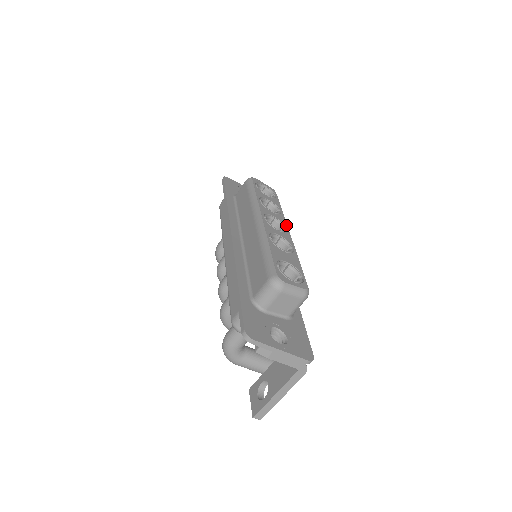
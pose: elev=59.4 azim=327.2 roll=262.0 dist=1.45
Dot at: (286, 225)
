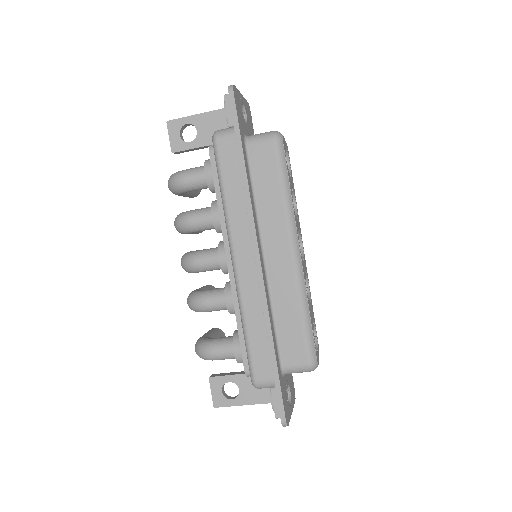
Dot at: occluded
